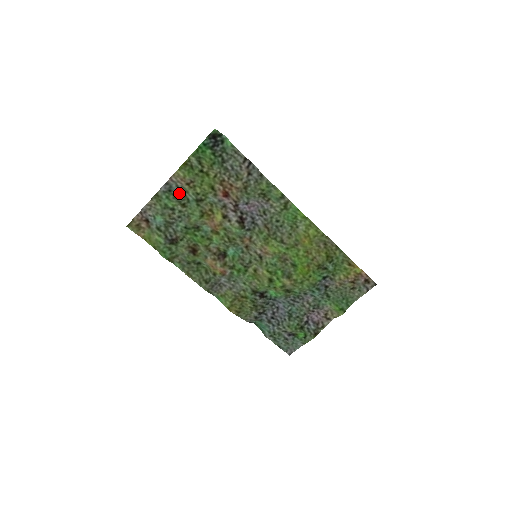
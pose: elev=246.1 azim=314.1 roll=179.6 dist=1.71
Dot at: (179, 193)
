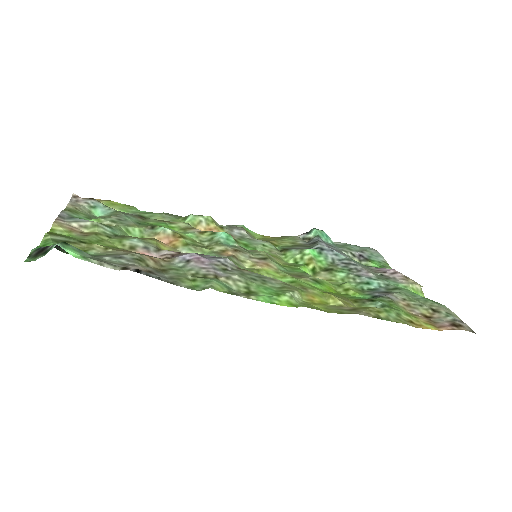
Dot at: (88, 220)
